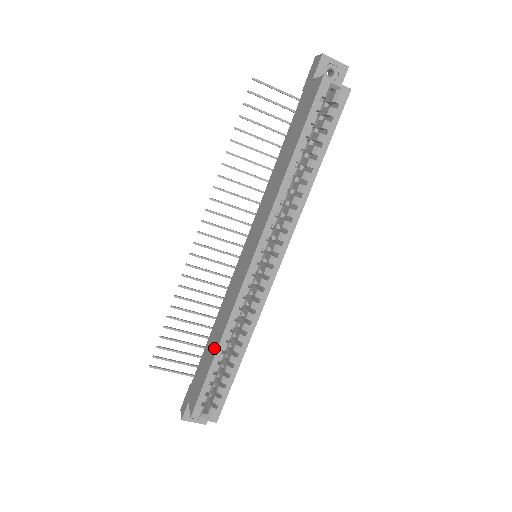
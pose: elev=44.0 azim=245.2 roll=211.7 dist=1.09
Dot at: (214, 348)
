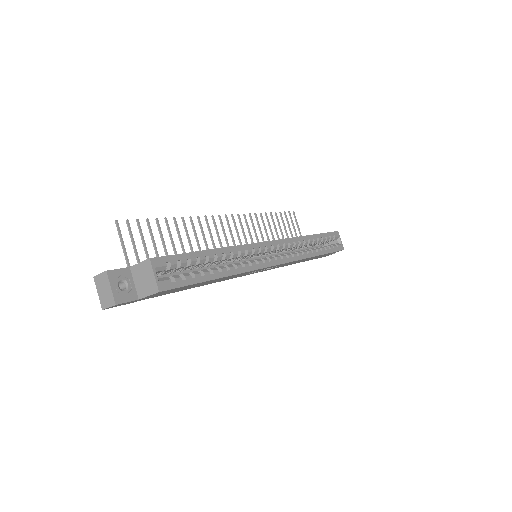
Dot at: occluded
